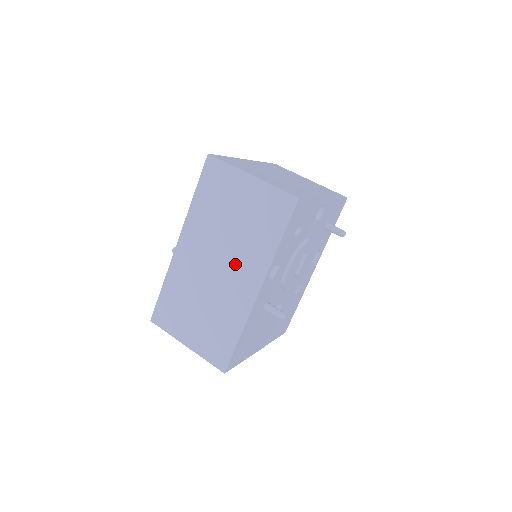
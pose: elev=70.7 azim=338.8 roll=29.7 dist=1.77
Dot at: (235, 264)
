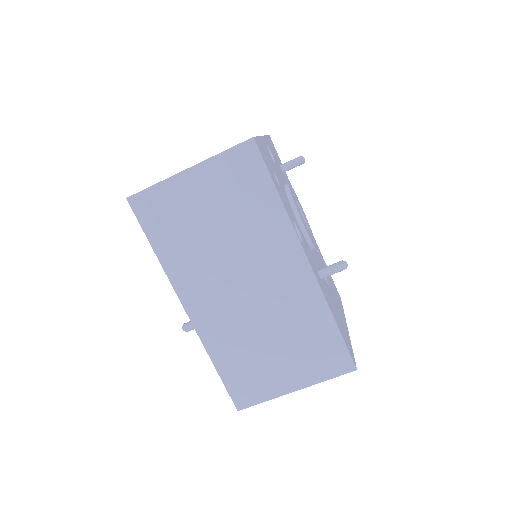
Dot at: (260, 263)
